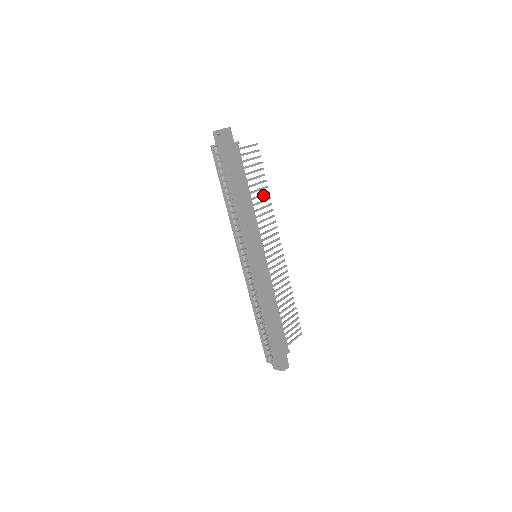
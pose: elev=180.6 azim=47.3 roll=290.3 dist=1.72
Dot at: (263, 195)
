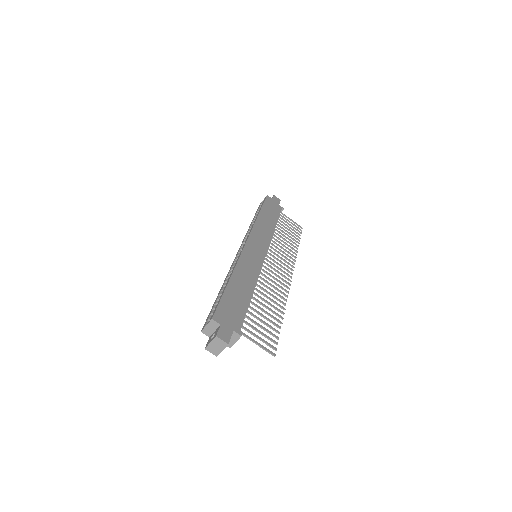
Dot at: (290, 243)
